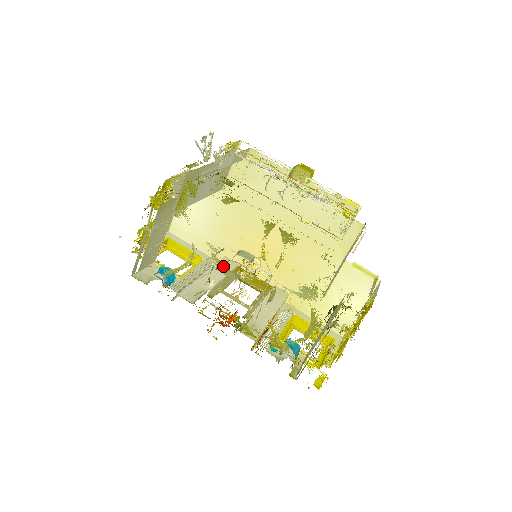
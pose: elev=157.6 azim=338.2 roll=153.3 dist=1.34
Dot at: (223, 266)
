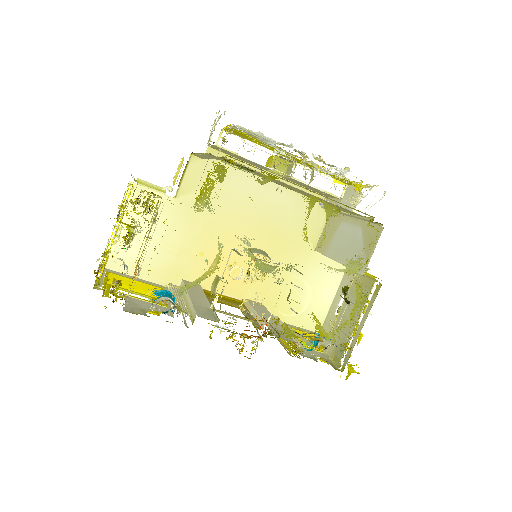
Dot at: (259, 261)
